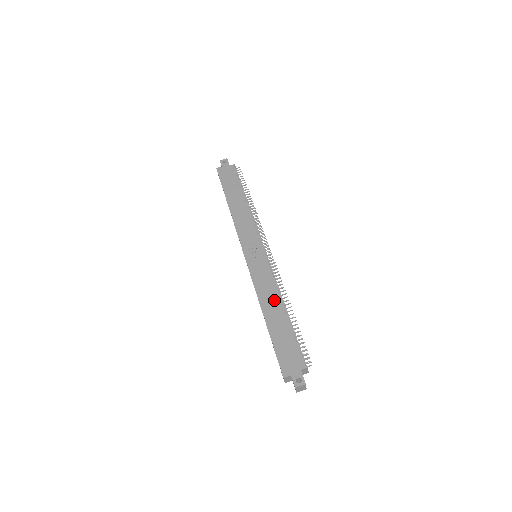
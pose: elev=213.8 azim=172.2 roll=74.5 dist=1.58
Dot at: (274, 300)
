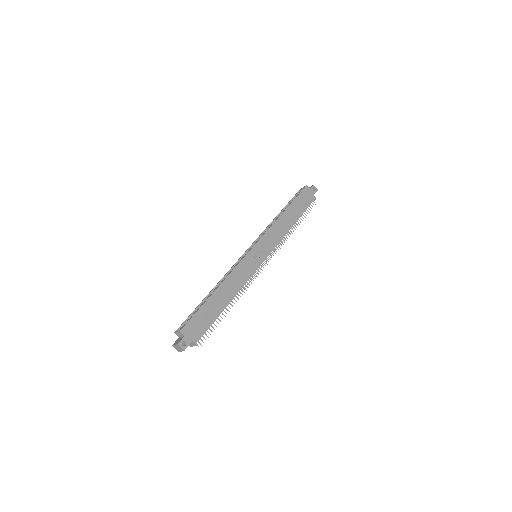
Dot at: (232, 290)
